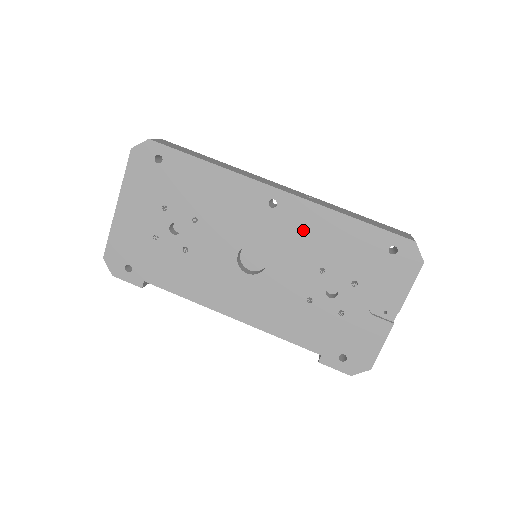
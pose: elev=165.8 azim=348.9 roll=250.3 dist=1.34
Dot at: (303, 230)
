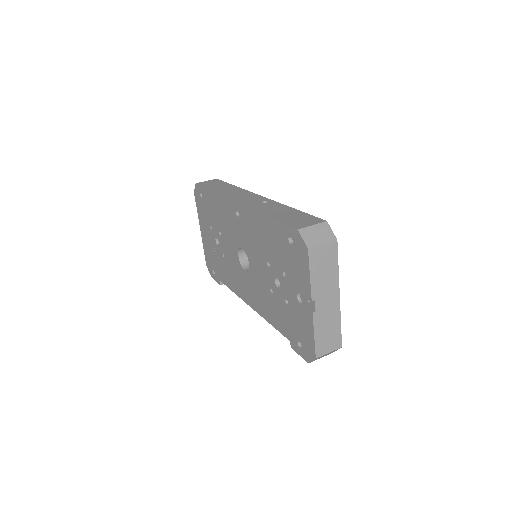
Dot at: (252, 231)
